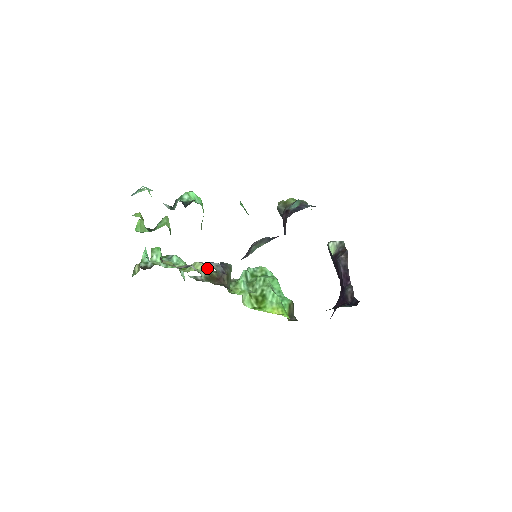
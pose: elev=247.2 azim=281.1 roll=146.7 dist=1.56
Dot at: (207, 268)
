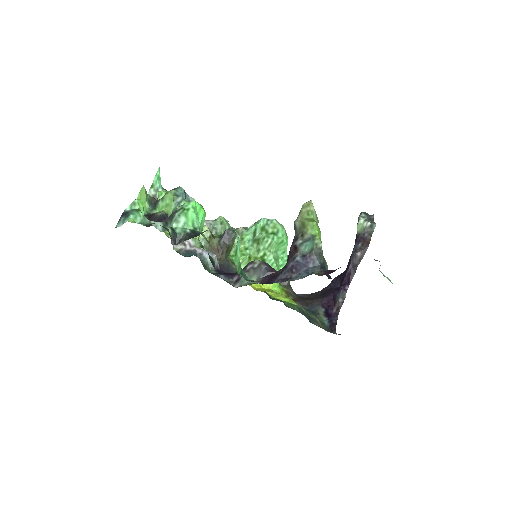
Dot at: (210, 235)
